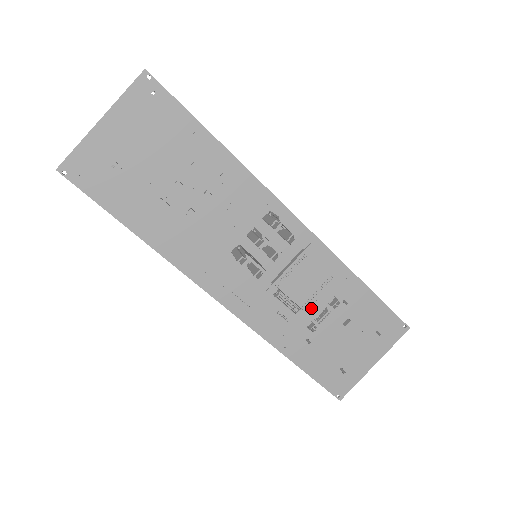
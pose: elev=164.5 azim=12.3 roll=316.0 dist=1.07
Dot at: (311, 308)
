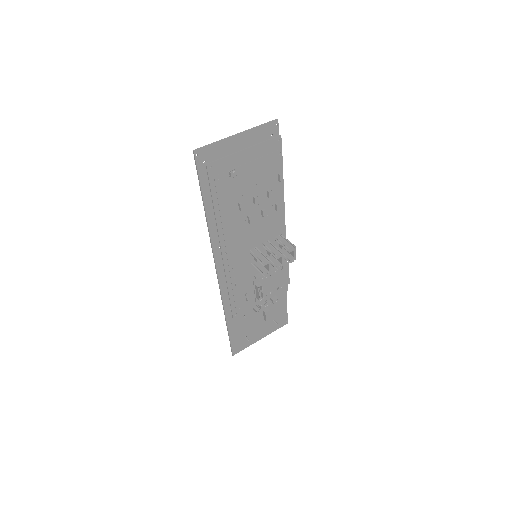
Dot at: occluded
